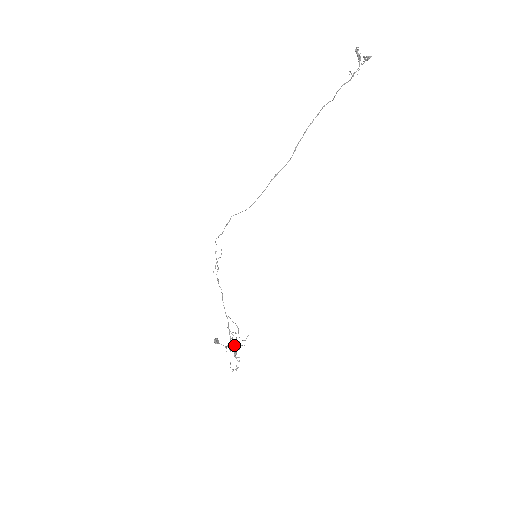
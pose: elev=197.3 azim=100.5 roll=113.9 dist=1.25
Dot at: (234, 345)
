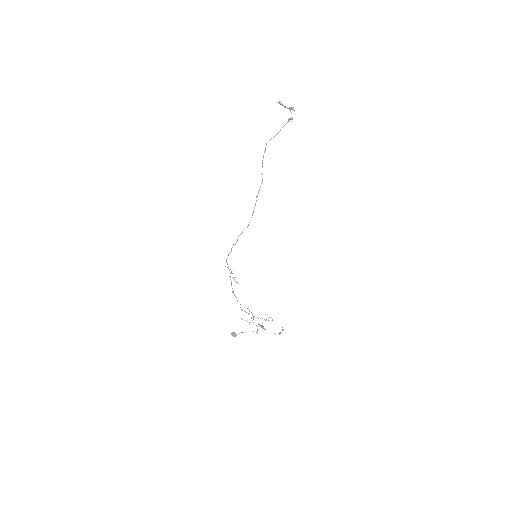
Dot at: (259, 324)
